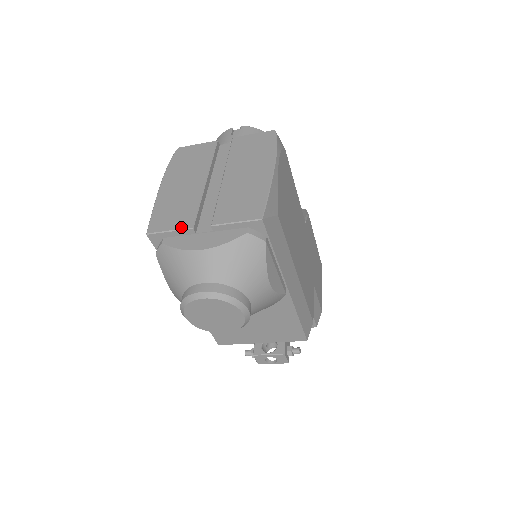
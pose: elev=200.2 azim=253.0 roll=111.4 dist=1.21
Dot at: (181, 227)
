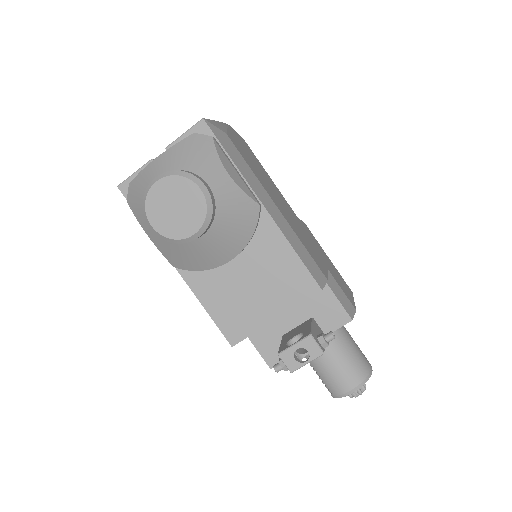
Dot at: (144, 165)
